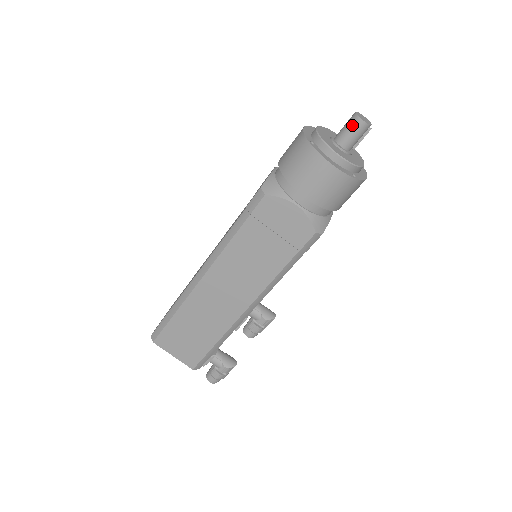
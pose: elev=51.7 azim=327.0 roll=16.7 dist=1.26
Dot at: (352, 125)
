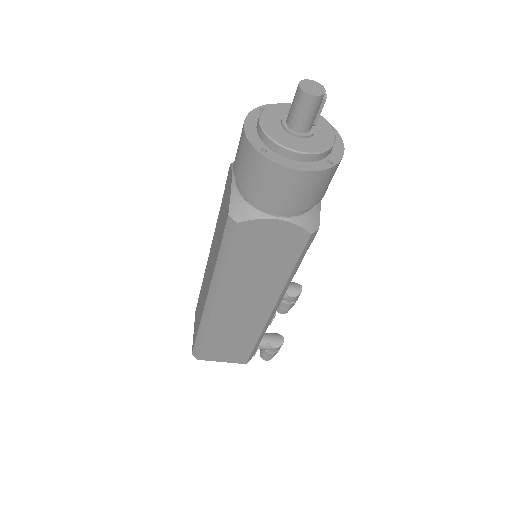
Dot at: (302, 105)
